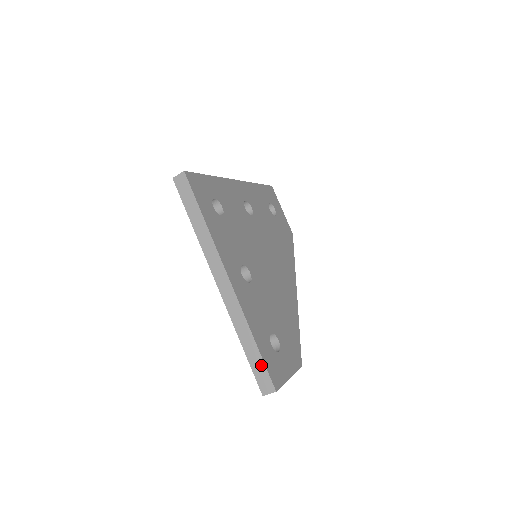
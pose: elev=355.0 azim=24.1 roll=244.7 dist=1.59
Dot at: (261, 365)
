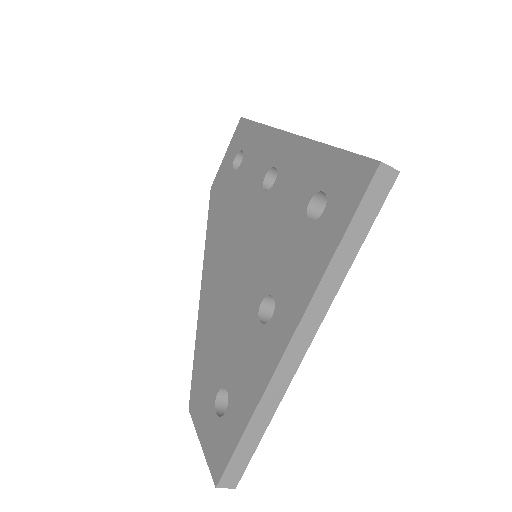
Dot at: (248, 456)
